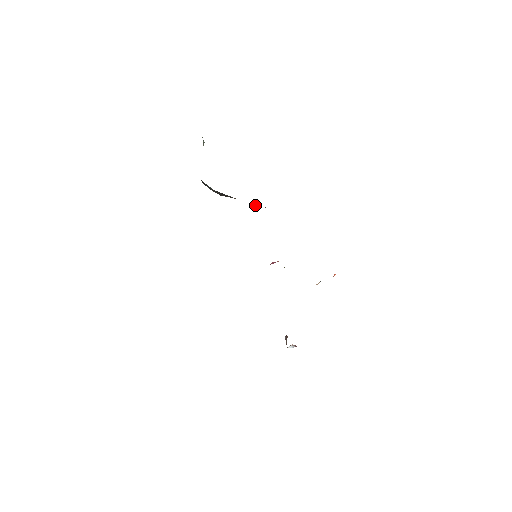
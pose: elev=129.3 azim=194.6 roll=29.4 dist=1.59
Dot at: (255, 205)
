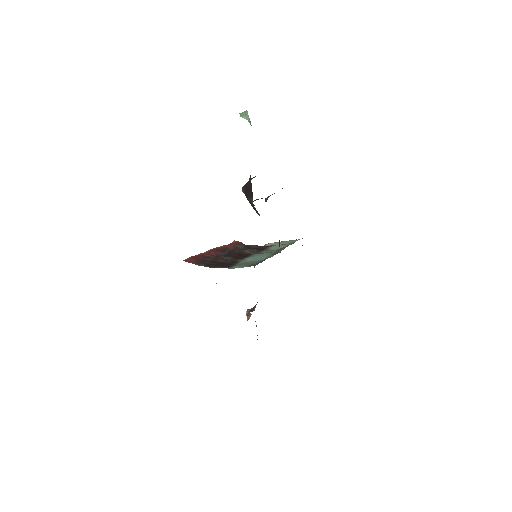
Dot at: occluded
